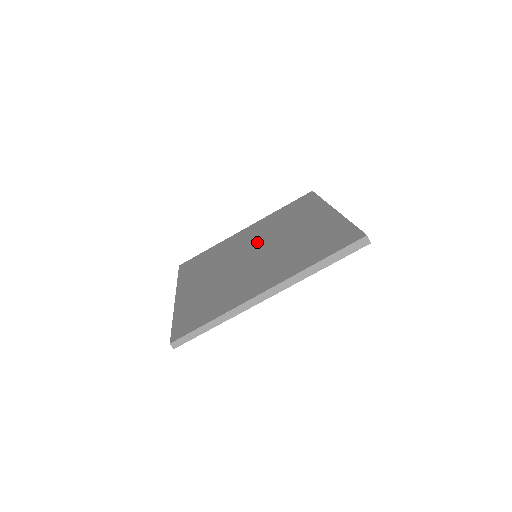
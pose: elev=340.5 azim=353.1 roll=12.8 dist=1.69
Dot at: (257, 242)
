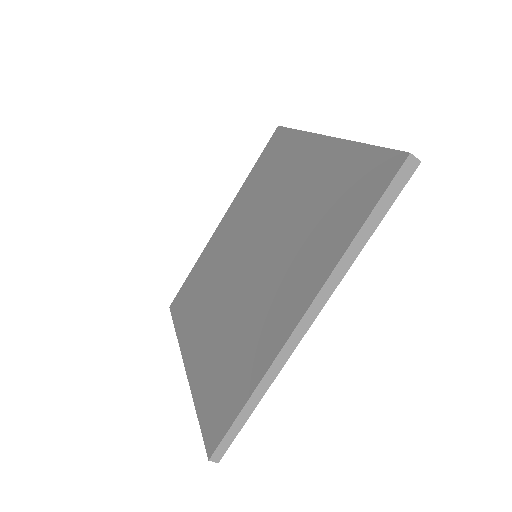
Dot at: (247, 234)
